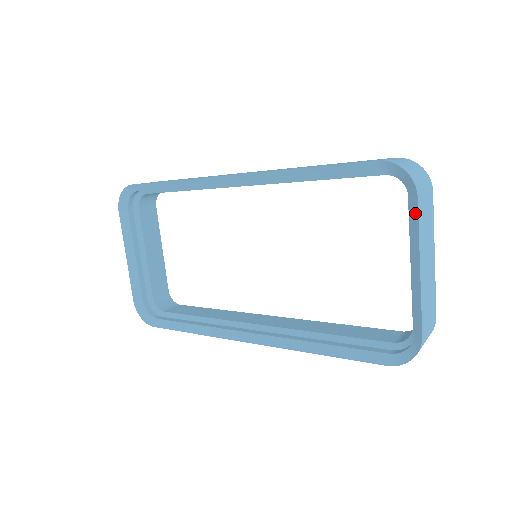
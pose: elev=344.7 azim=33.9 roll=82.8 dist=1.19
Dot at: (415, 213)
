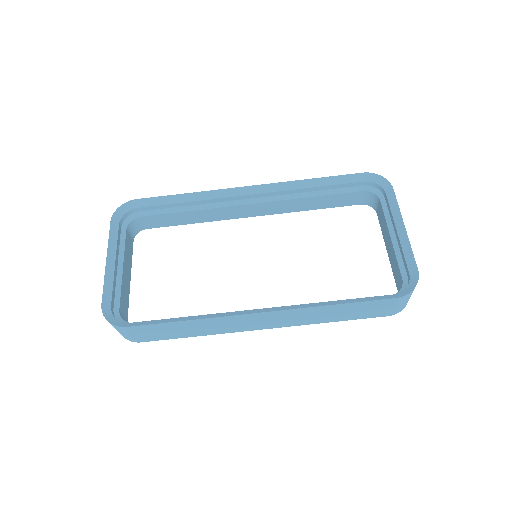
Dot at: (393, 198)
